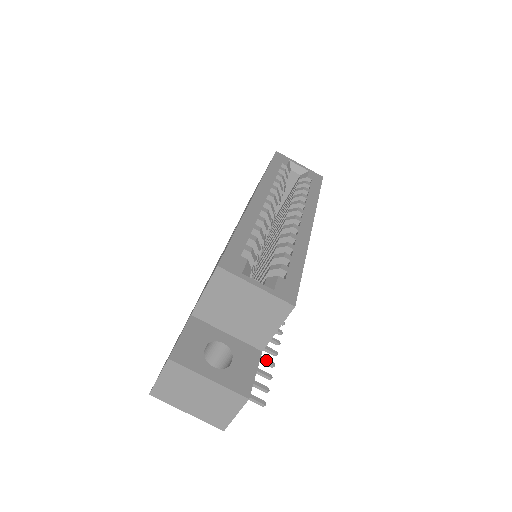
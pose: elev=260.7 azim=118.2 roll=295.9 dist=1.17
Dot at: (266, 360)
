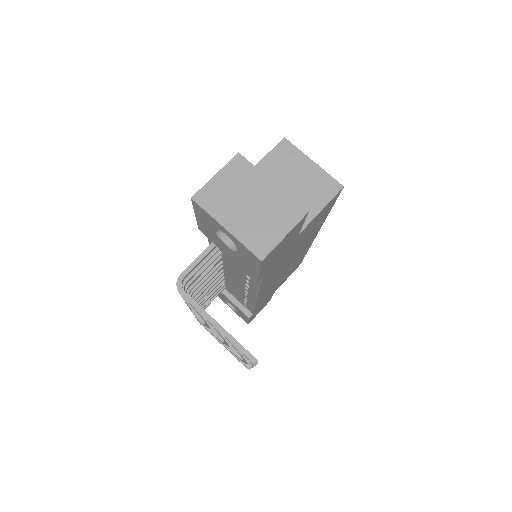
Dot at: occluded
